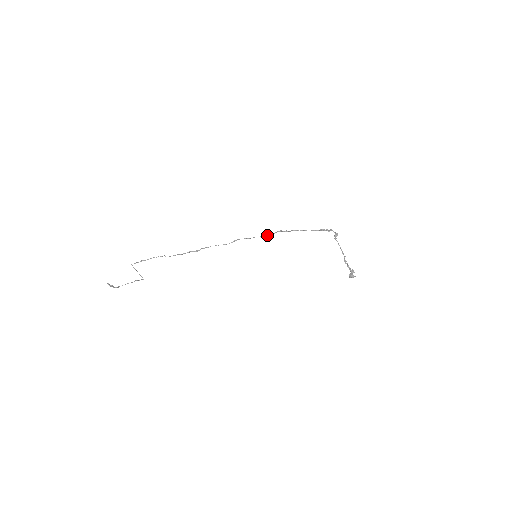
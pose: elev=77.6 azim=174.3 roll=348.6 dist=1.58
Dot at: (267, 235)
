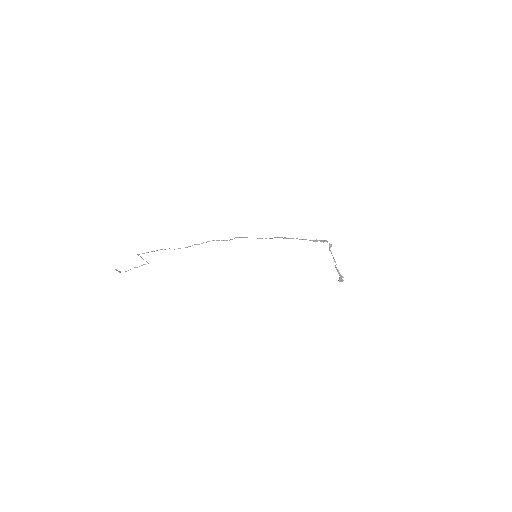
Dot at: occluded
